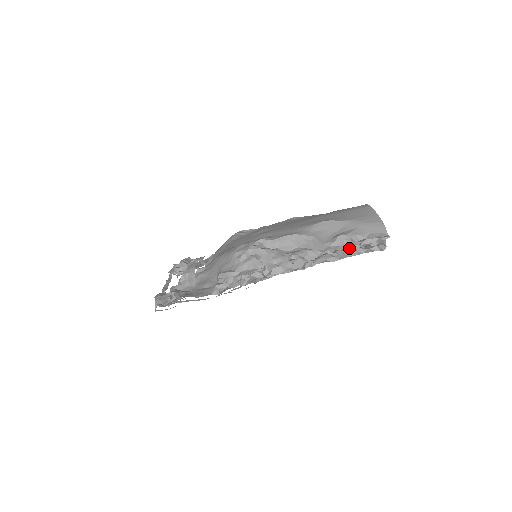
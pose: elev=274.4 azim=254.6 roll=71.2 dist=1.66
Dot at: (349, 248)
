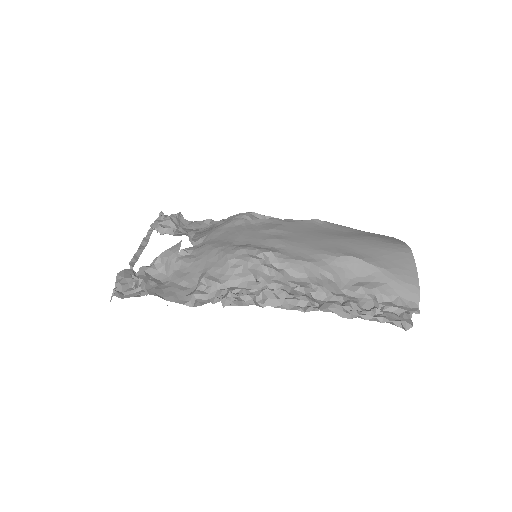
Dot at: (367, 305)
